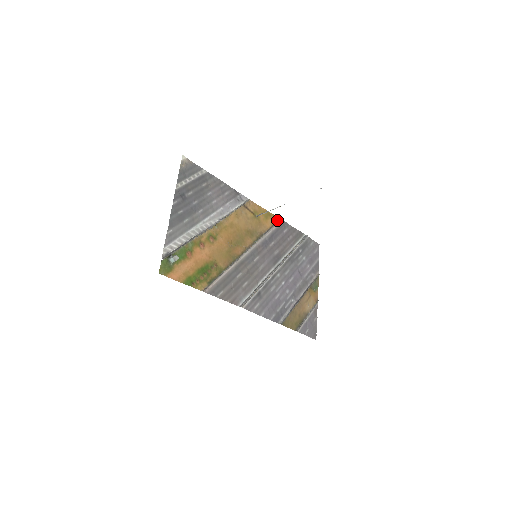
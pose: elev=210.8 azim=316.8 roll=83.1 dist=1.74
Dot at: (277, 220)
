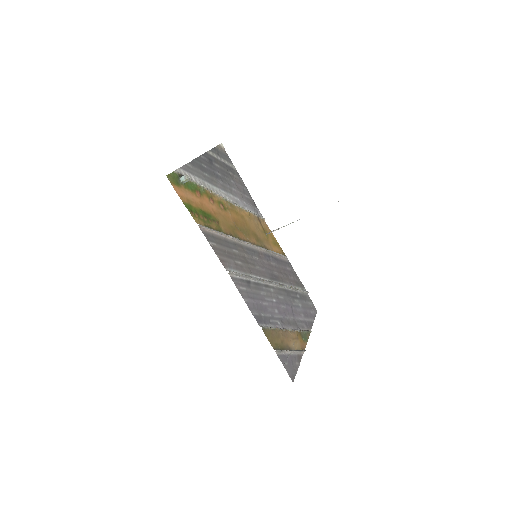
Dot at: (283, 255)
